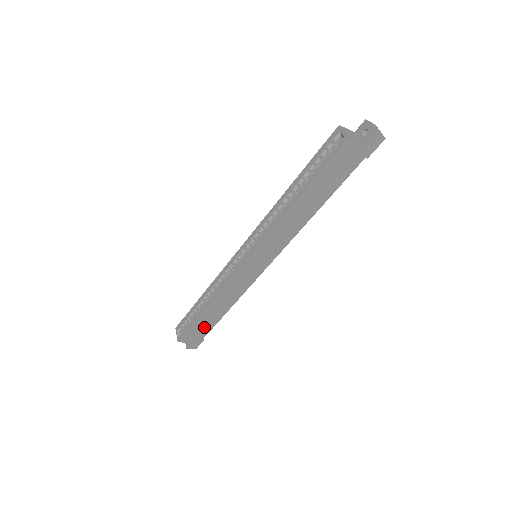
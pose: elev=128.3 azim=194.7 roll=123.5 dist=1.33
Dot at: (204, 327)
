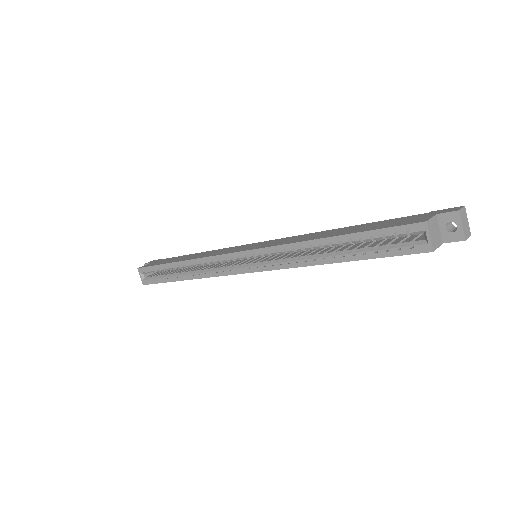
Dot at: occluded
